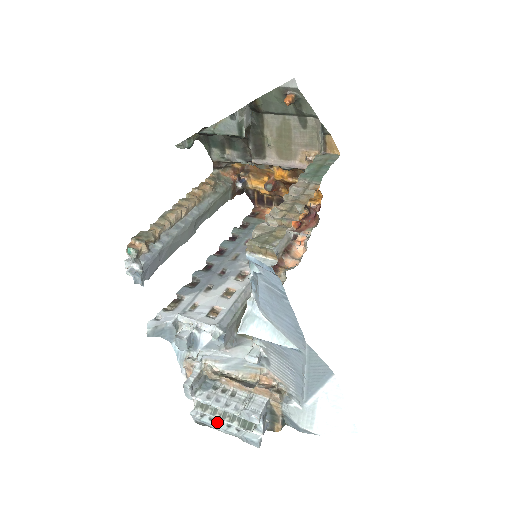
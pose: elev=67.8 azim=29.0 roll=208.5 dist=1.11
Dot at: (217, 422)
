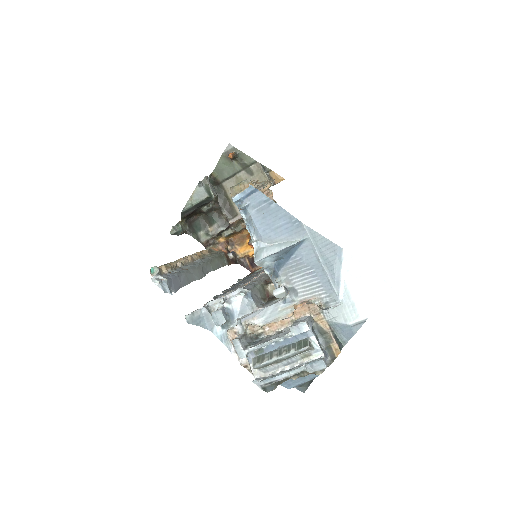
Dot at: (280, 373)
